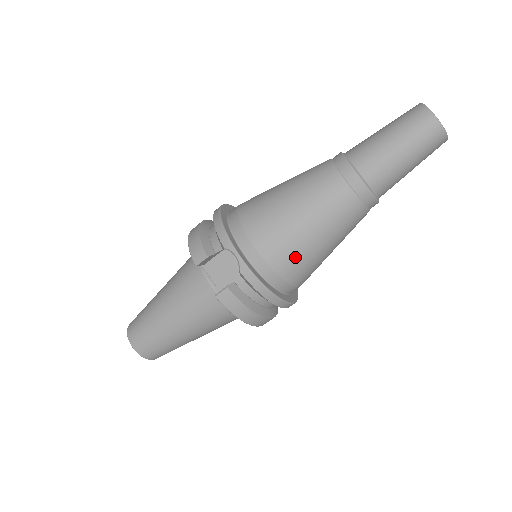
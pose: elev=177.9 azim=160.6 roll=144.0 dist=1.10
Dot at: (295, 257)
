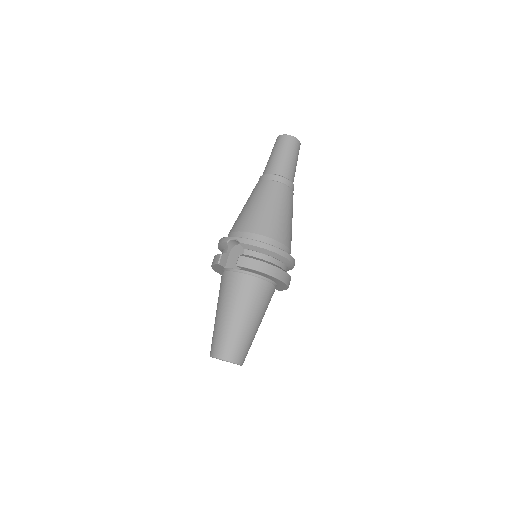
Dot at: (265, 223)
